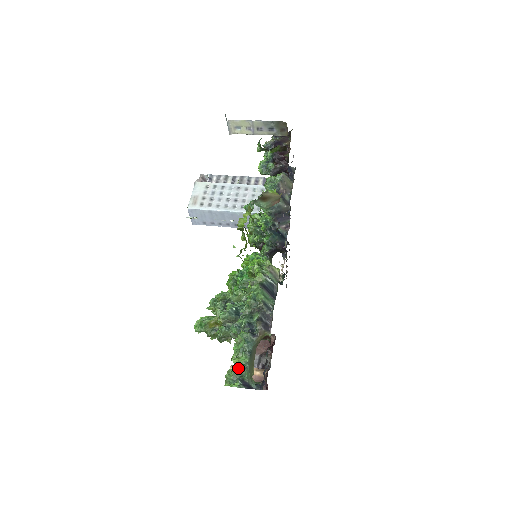
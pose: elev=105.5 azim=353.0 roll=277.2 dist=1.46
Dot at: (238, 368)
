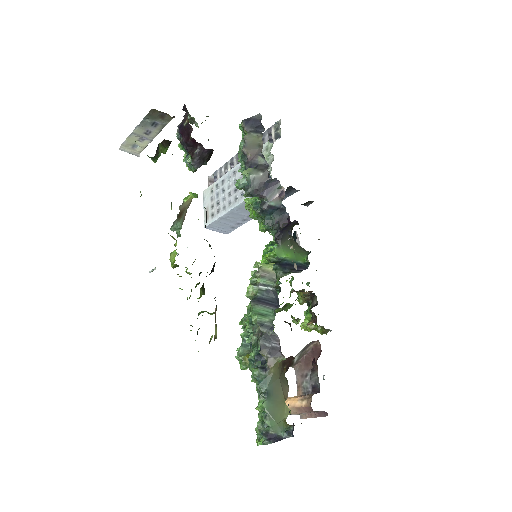
Dot at: (262, 417)
